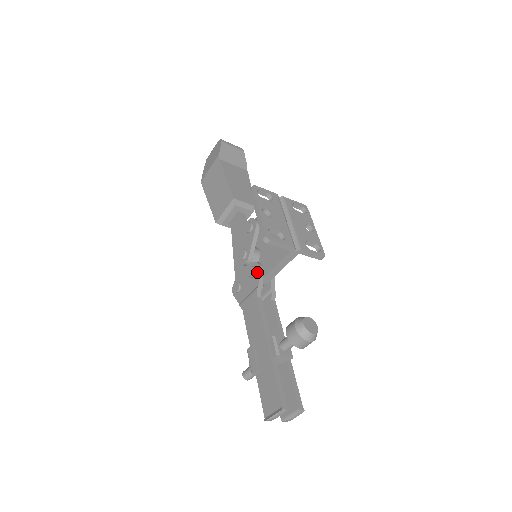
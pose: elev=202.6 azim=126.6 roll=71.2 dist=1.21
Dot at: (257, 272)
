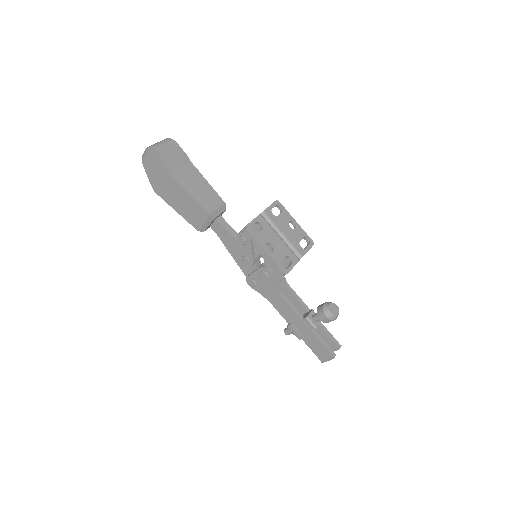
Dot at: (270, 276)
